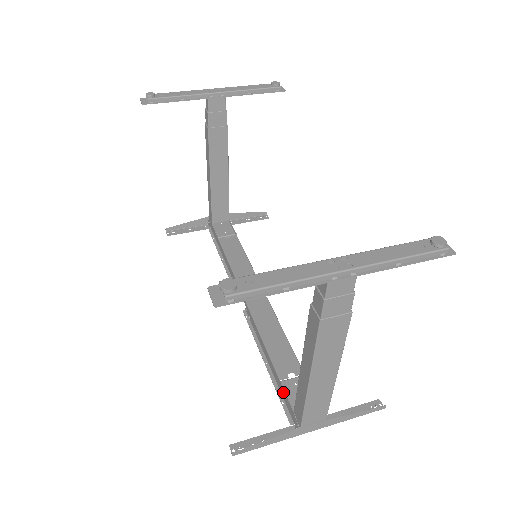
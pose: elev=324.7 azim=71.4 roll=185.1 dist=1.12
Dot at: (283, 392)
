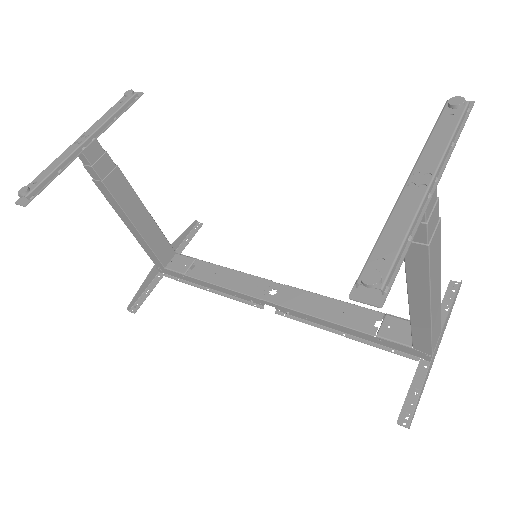
Dot at: (386, 343)
